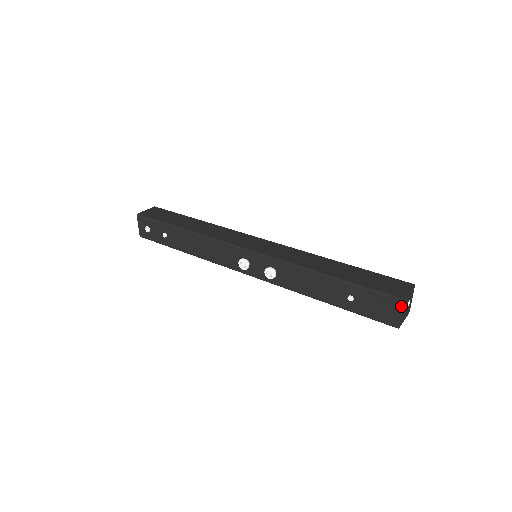
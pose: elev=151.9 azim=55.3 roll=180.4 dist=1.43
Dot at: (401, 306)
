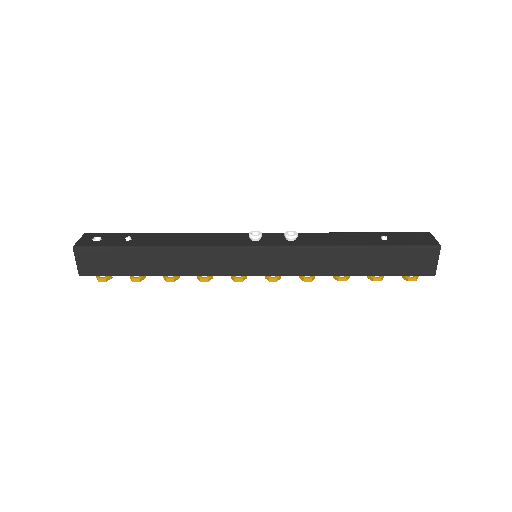
Dot at: (431, 234)
